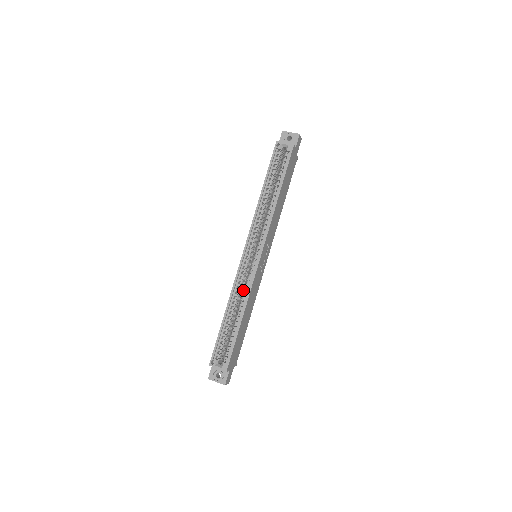
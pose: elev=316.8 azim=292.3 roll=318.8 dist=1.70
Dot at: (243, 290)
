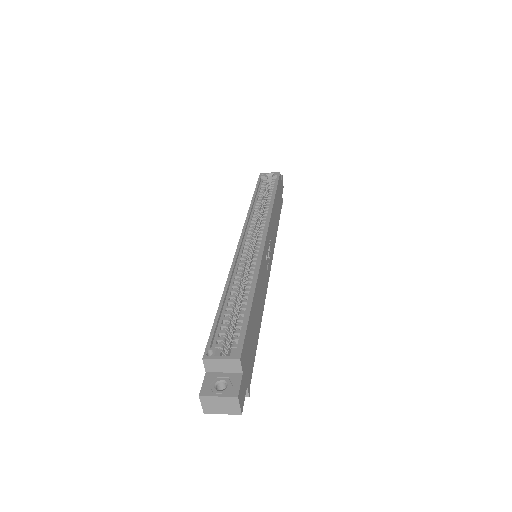
Dot at: occluded
